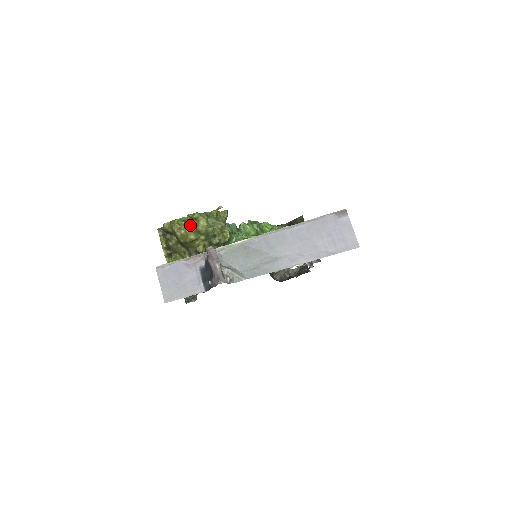
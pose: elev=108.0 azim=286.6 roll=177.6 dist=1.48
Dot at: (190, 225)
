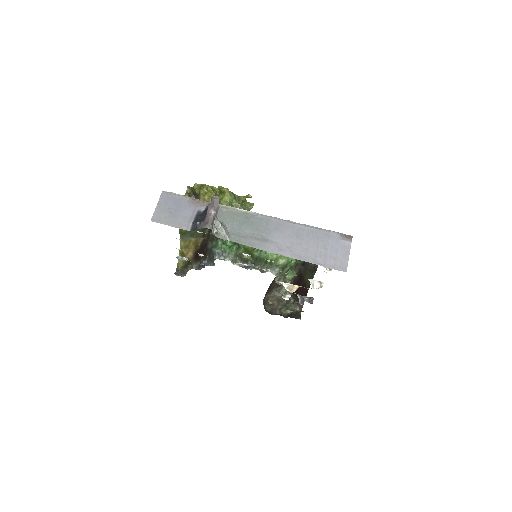
Dot at: occluded
